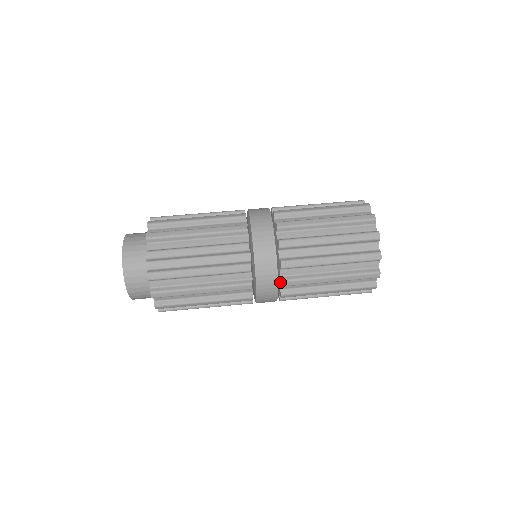
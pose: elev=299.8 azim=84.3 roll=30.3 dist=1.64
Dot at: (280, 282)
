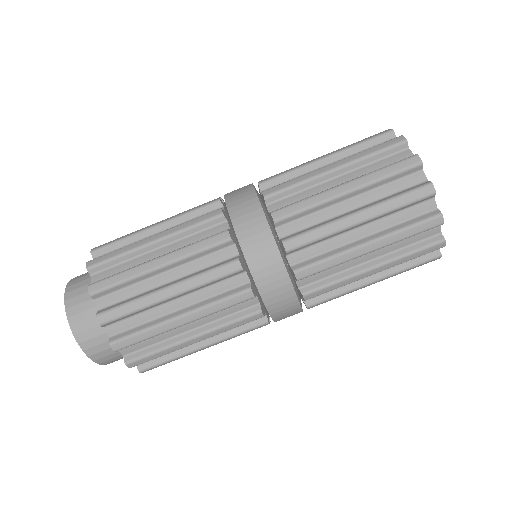
Dot at: occluded
